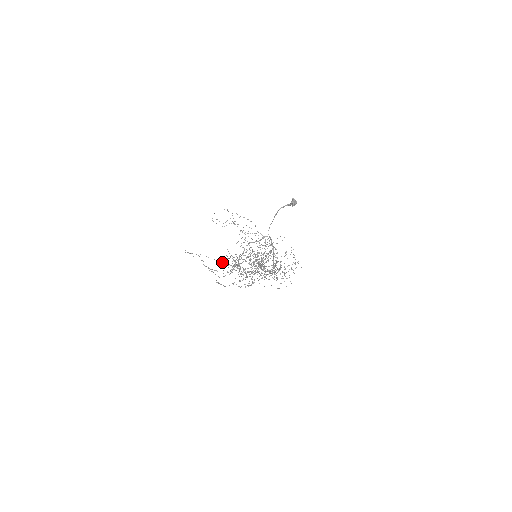
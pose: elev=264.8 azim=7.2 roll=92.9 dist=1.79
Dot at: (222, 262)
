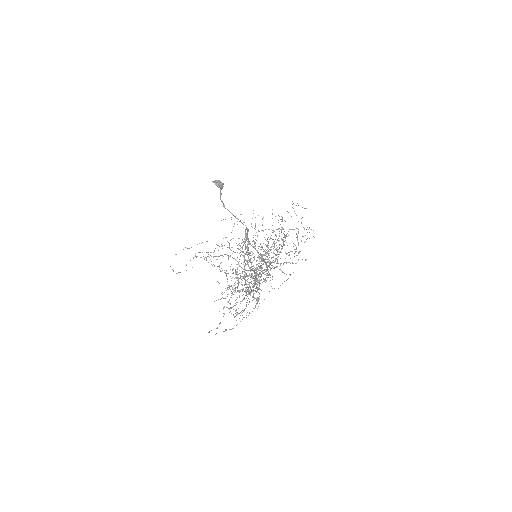
Dot at: occluded
